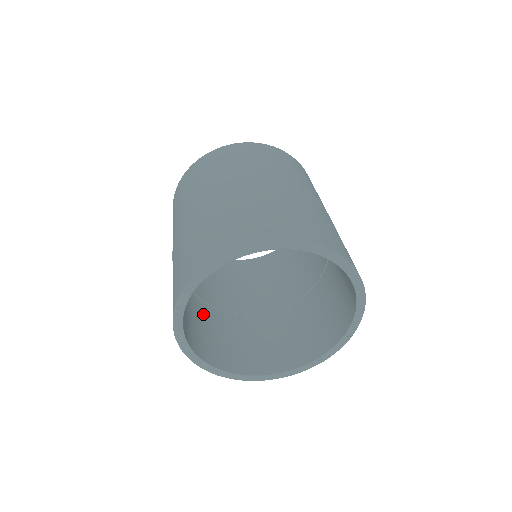
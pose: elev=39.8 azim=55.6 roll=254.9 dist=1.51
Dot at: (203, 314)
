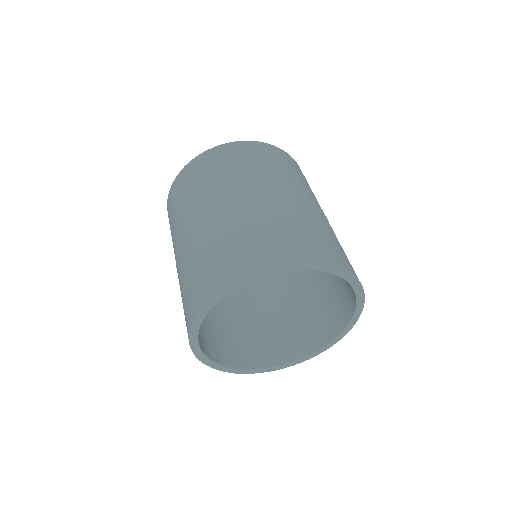
Dot at: (216, 317)
